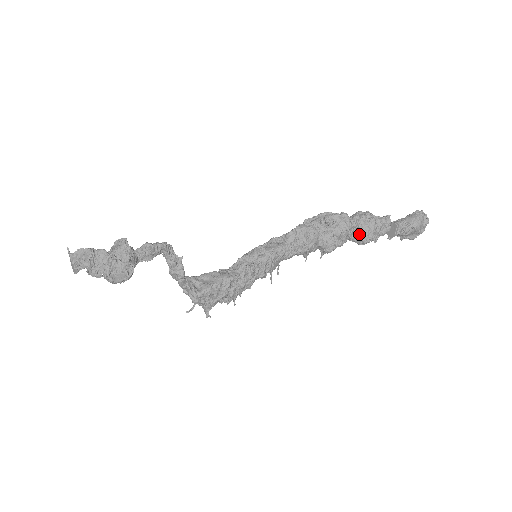
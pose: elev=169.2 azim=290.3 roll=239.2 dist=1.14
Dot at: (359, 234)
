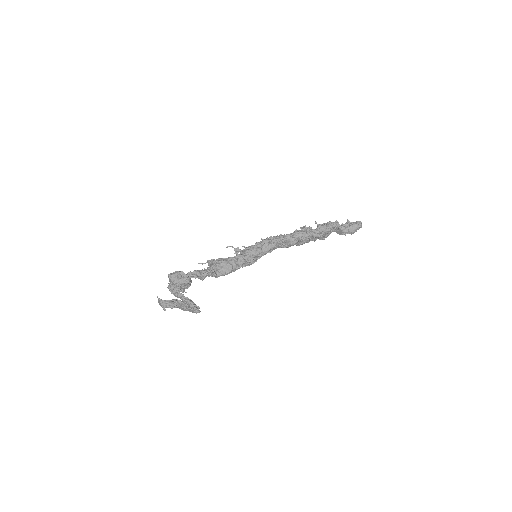
Dot at: (319, 238)
